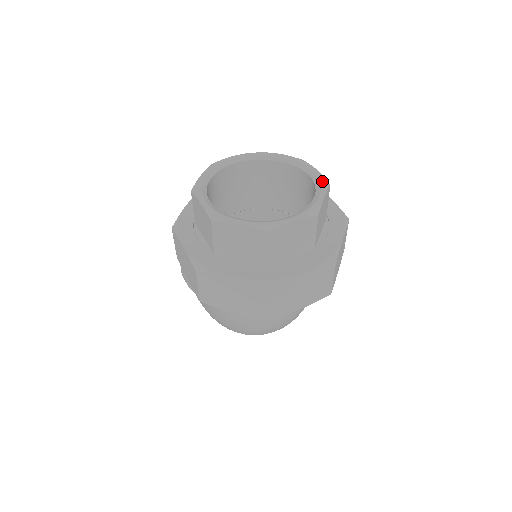
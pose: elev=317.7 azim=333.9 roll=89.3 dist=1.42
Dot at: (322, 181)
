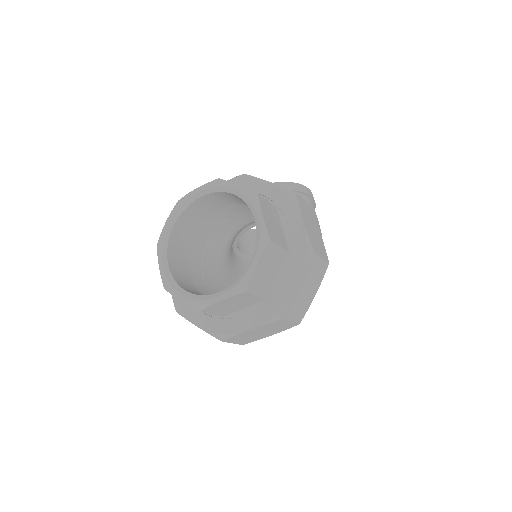
Dot at: (261, 238)
